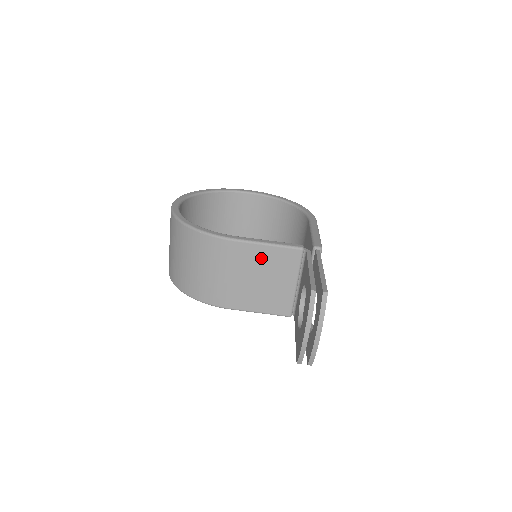
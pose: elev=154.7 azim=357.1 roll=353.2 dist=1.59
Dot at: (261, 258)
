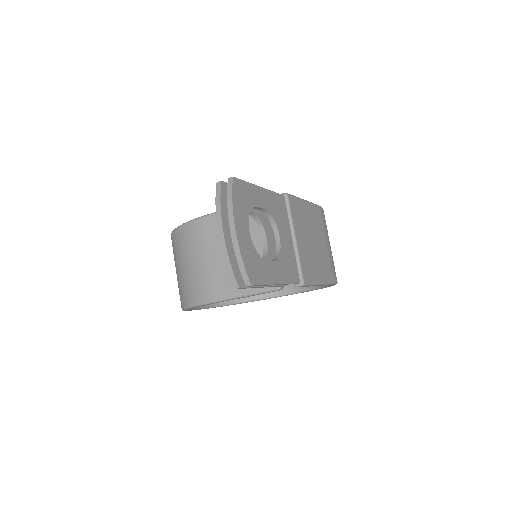
Dot at: occluded
